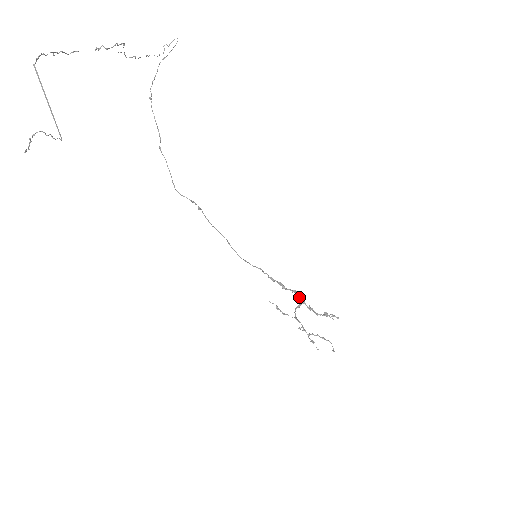
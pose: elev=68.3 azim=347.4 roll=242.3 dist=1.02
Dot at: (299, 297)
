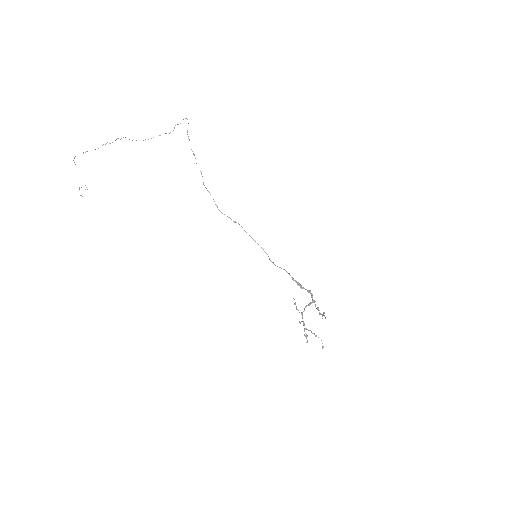
Dot at: (311, 296)
